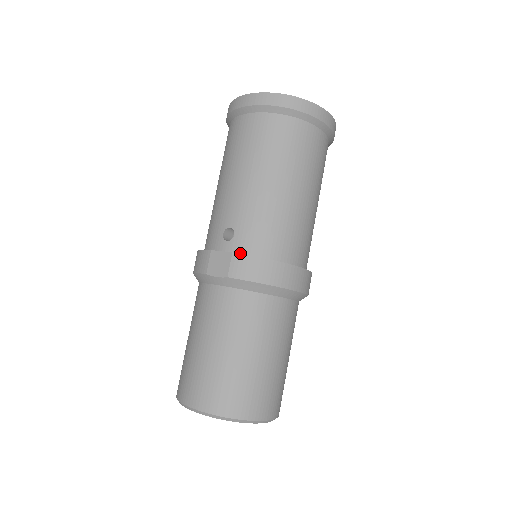
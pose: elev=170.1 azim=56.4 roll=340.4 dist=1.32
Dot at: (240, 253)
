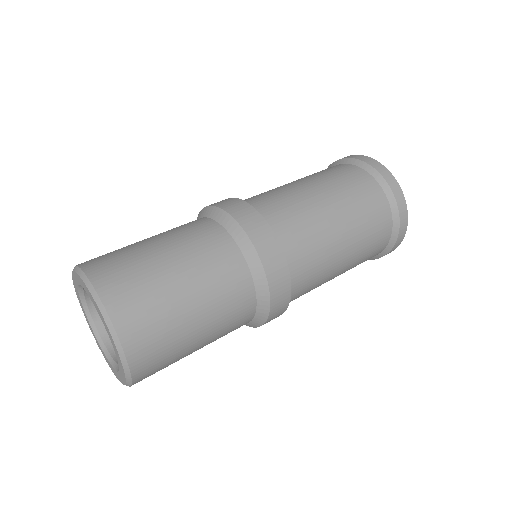
Dot at: occluded
